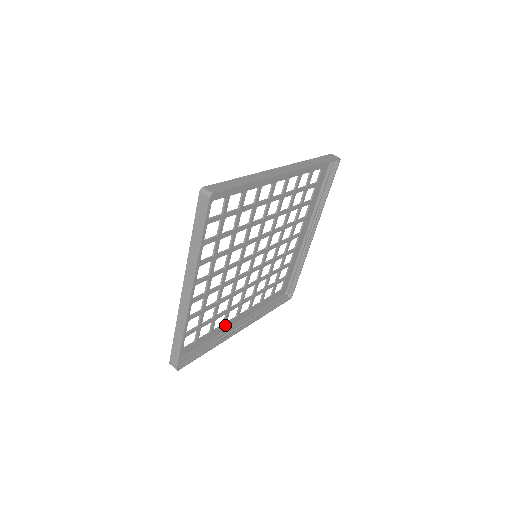
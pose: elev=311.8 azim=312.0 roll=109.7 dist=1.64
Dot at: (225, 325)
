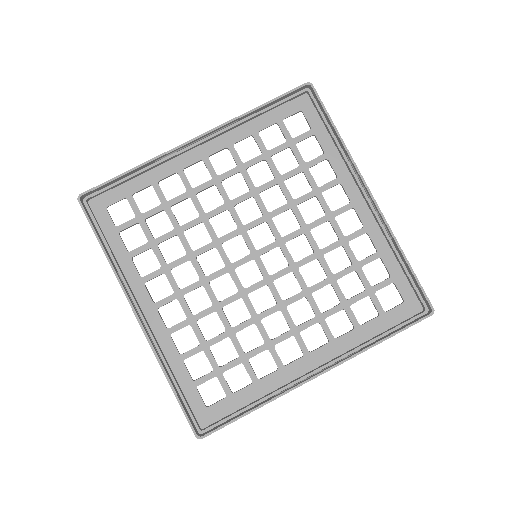
Dot at: (140, 283)
